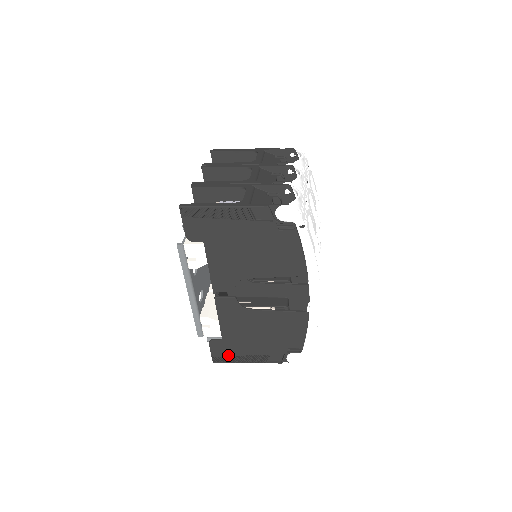
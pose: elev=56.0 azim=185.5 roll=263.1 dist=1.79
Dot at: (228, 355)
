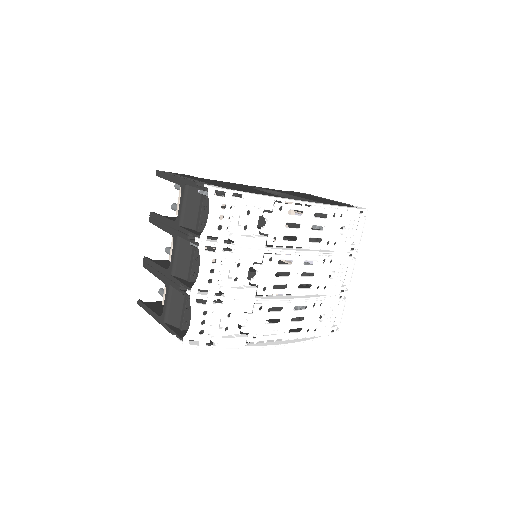
Dot at: occluded
